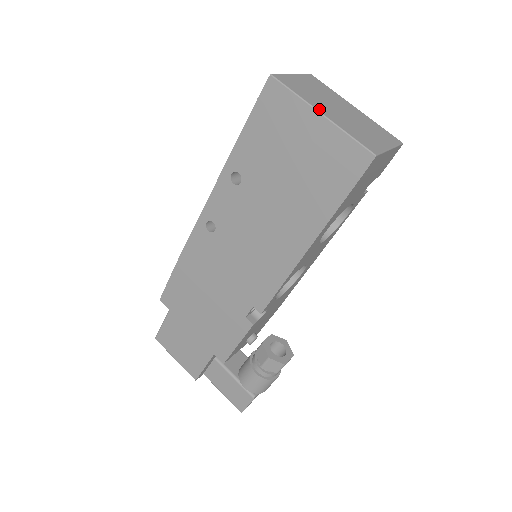
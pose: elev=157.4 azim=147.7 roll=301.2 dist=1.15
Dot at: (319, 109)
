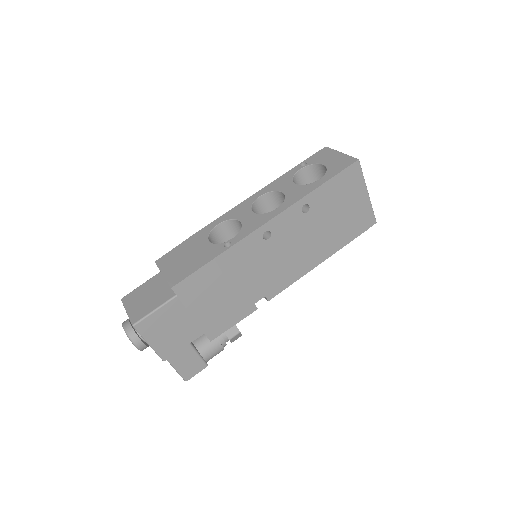
Dot at: (366, 189)
